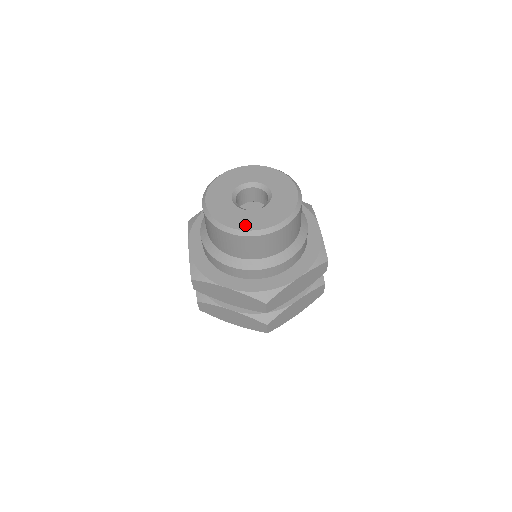
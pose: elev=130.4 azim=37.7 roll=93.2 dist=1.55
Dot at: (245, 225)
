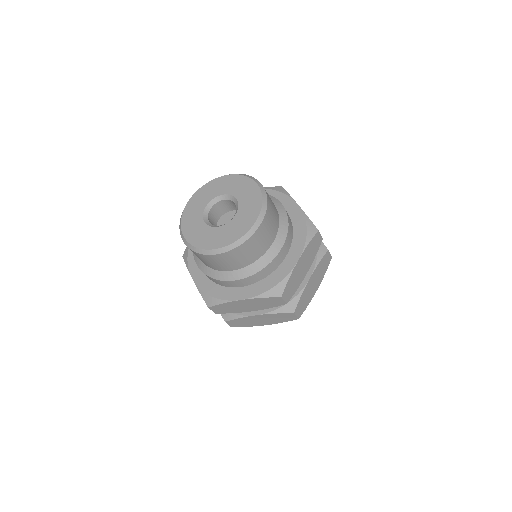
Dot at: (226, 240)
